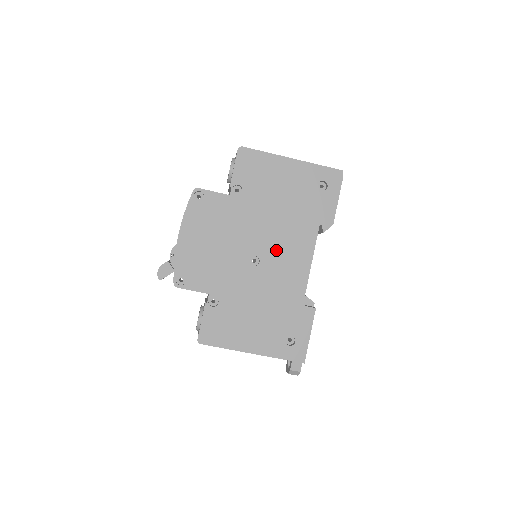
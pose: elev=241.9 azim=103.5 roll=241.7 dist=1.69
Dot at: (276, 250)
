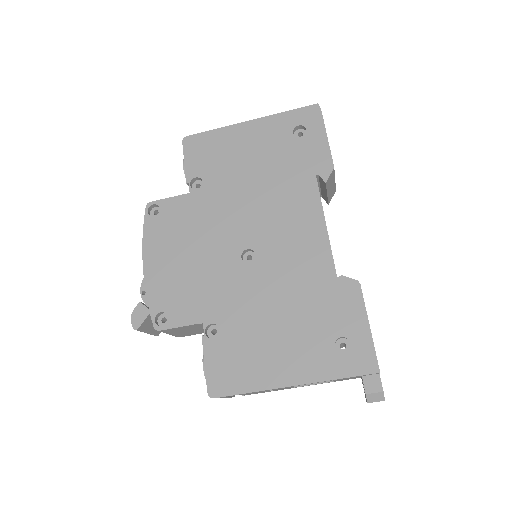
Dot at: (271, 231)
